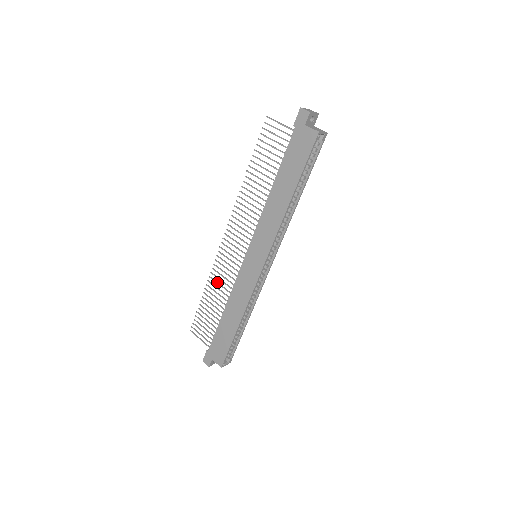
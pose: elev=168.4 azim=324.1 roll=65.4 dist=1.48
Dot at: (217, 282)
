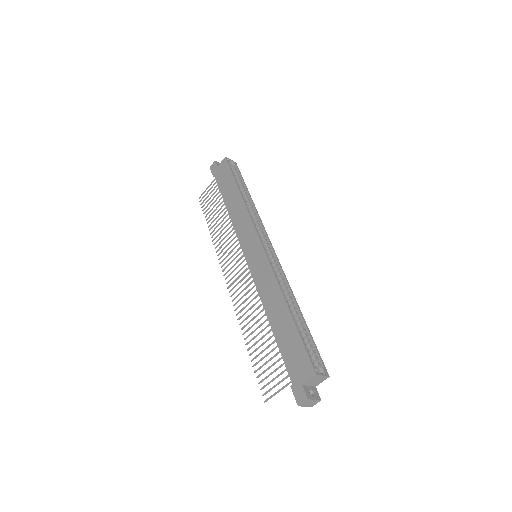
Dot at: (247, 316)
